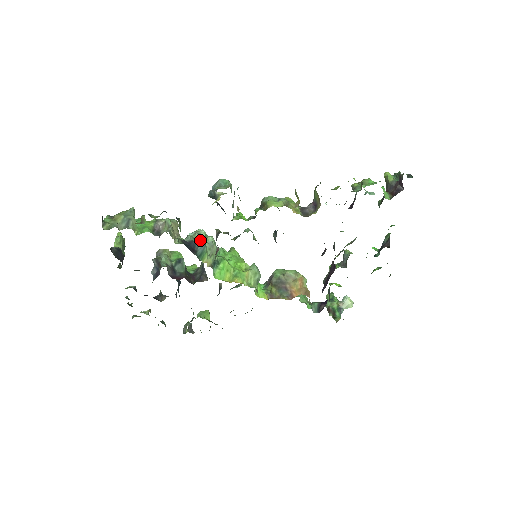
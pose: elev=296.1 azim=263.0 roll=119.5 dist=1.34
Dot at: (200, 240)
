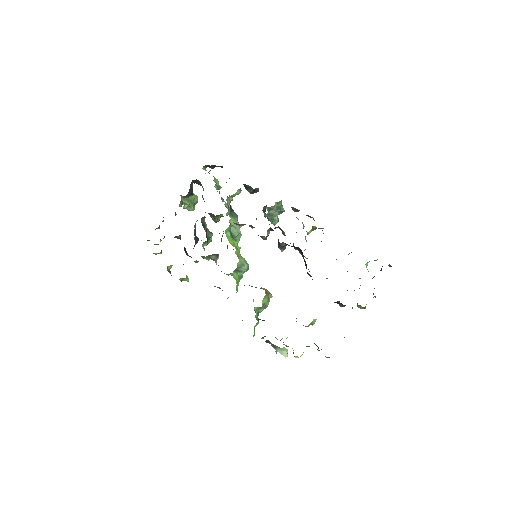
Dot at: occluded
